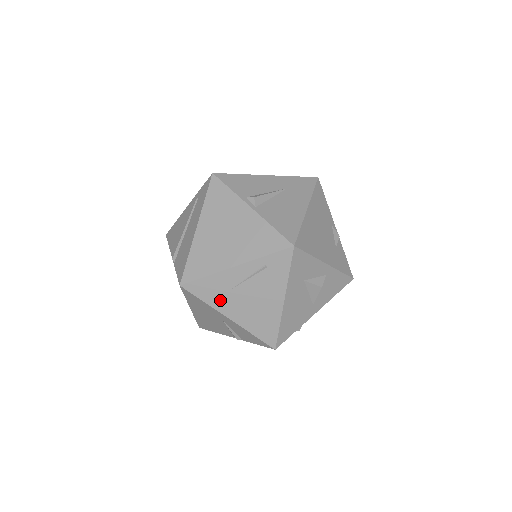
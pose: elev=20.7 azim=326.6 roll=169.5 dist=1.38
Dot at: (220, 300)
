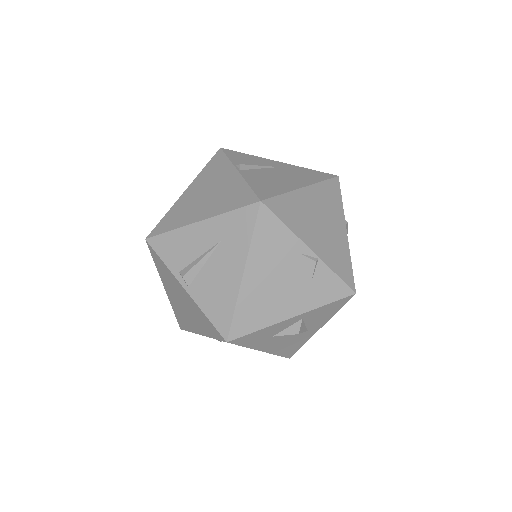
Dot at: occluded
